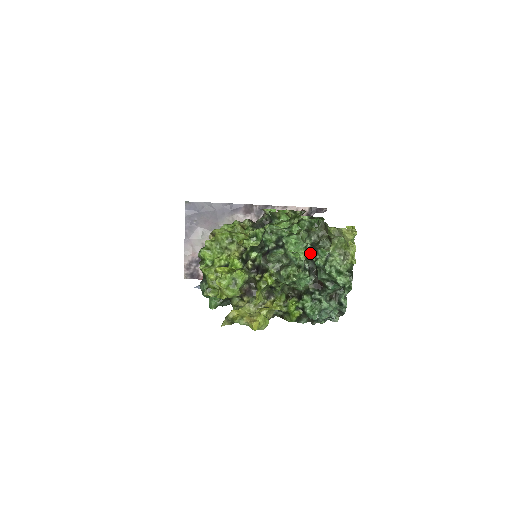
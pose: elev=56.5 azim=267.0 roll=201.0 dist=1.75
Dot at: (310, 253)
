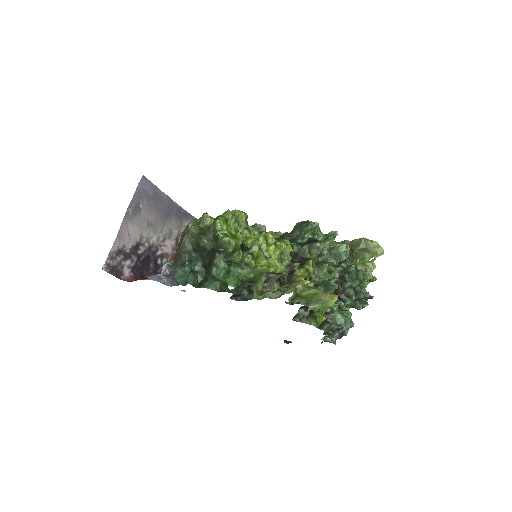
Dot at: occluded
